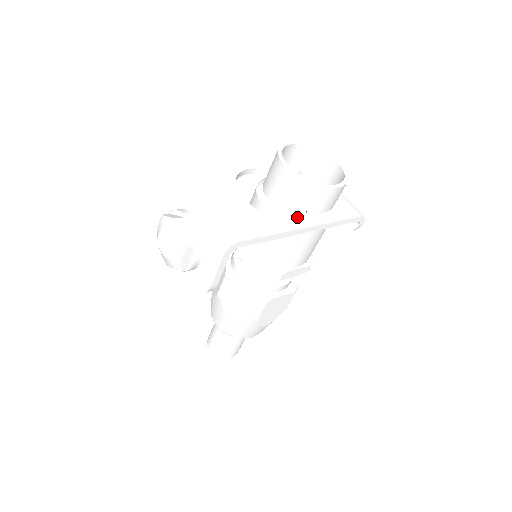
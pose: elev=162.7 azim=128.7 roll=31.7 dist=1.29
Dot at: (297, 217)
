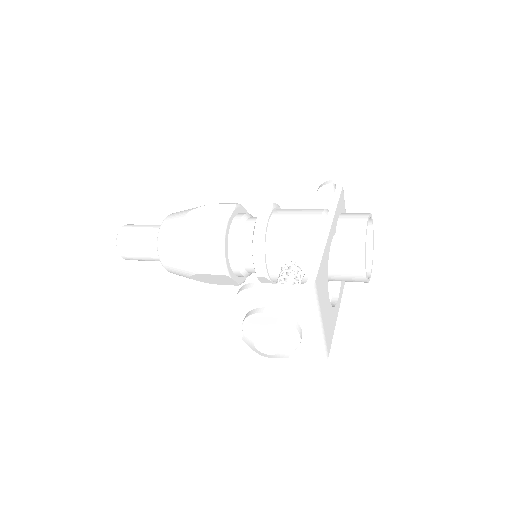
Dot at: occluded
